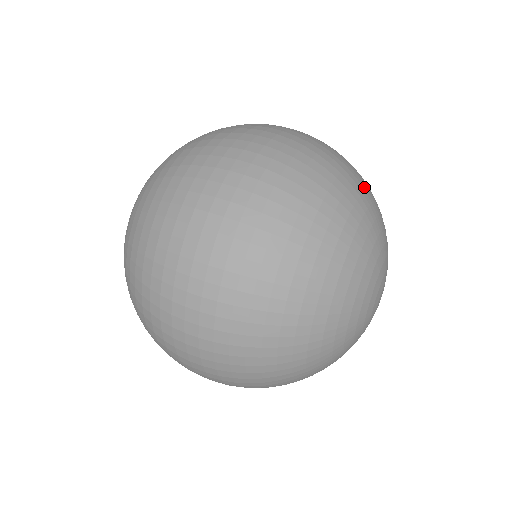
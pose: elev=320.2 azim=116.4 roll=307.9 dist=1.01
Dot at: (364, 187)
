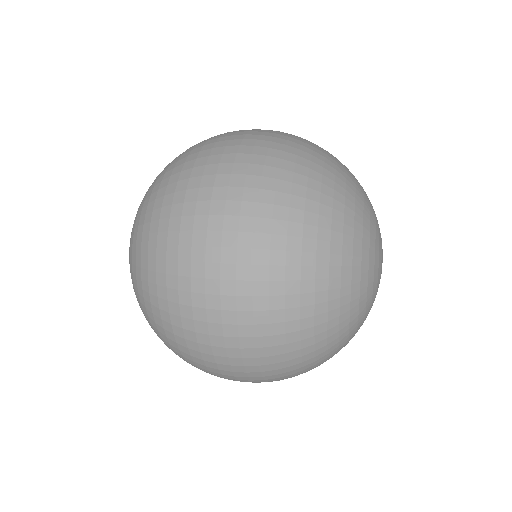
Dot at: (346, 167)
